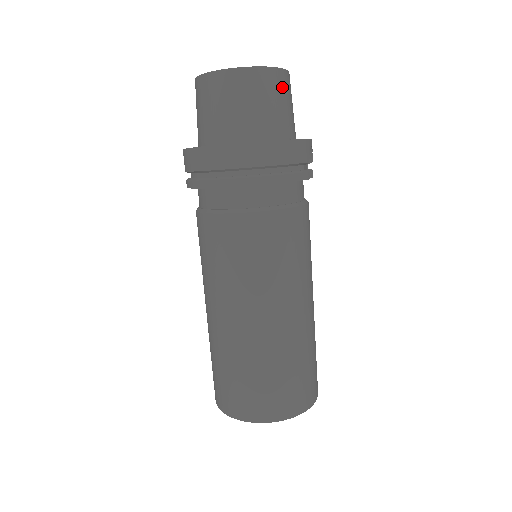
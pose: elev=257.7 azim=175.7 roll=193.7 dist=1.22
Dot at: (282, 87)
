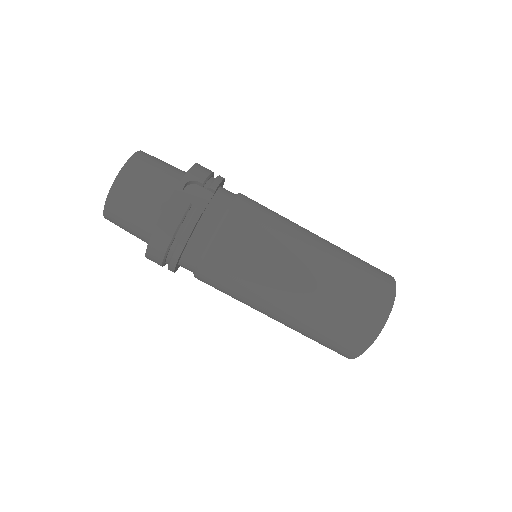
Dot at: (129, 185)
